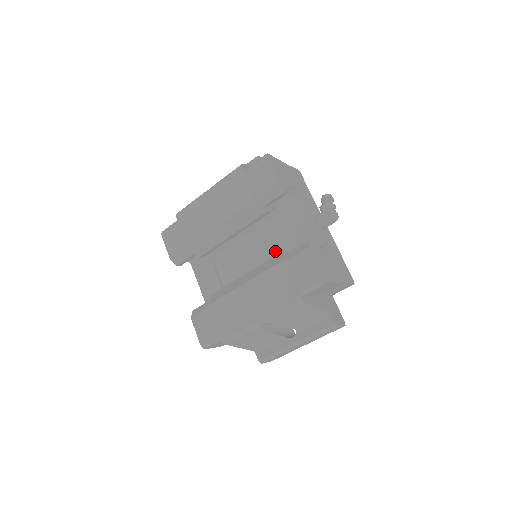
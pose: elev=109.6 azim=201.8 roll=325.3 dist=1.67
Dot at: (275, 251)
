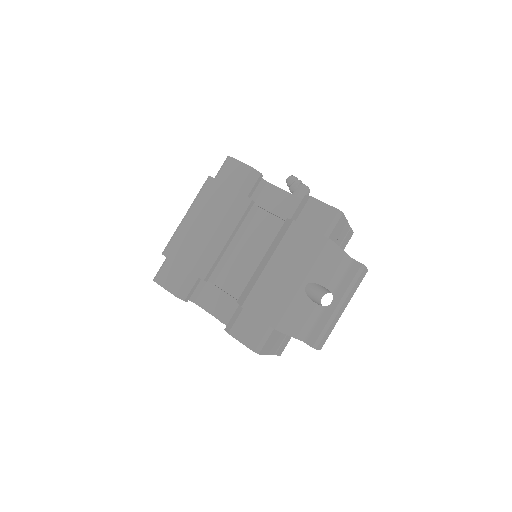
Dot at: (273, 238)
